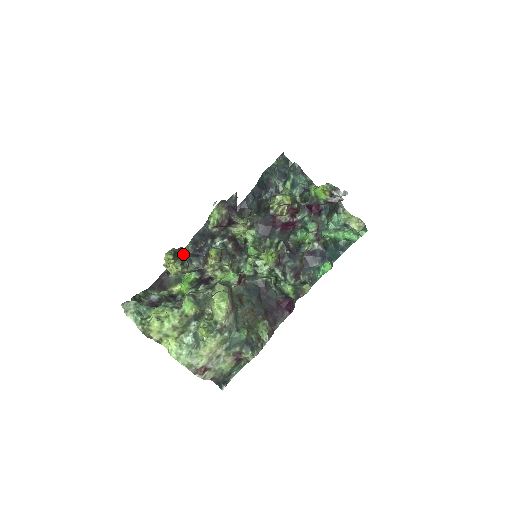
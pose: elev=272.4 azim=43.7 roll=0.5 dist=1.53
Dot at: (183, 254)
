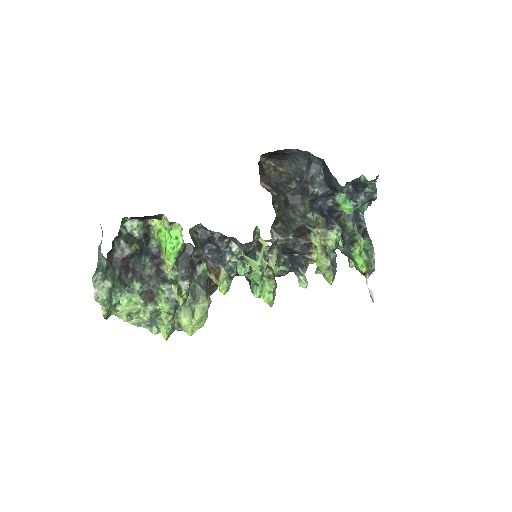
Dot at: (191, 255)
